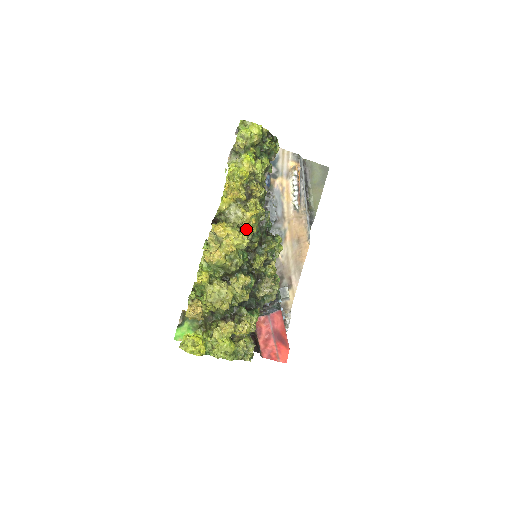
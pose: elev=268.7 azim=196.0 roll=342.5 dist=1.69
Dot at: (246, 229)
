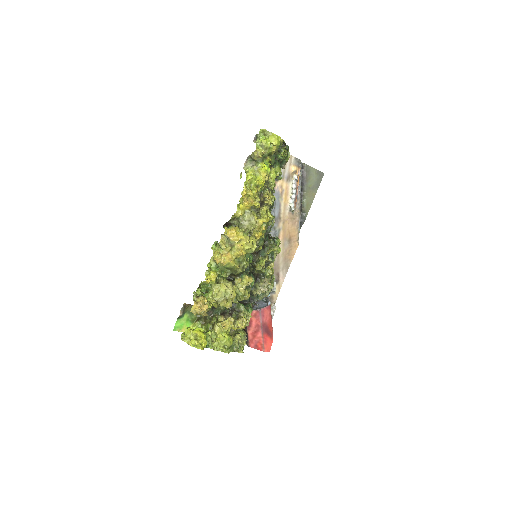
Dot at: (257, 235)
